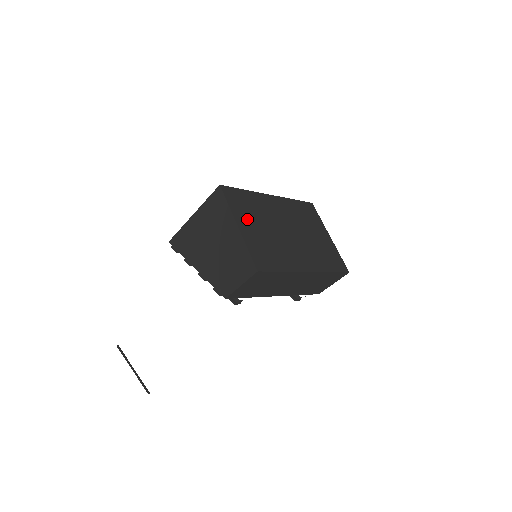
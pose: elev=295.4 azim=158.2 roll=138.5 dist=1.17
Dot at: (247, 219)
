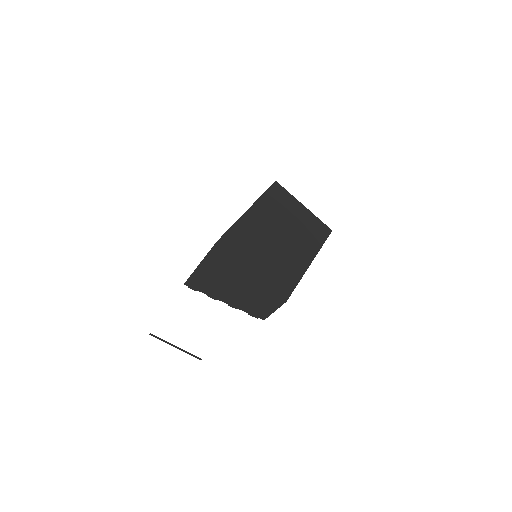
Dot at: (252, 256)
